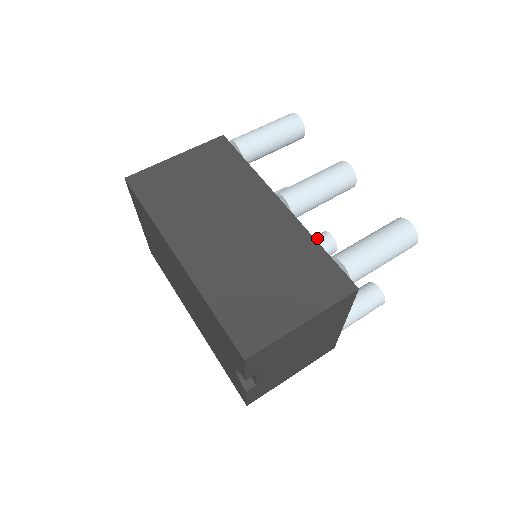
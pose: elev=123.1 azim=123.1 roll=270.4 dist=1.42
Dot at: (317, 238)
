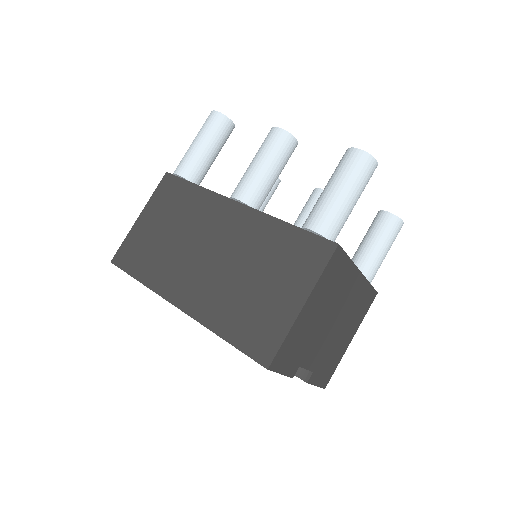
Dot at: (310, 200)
